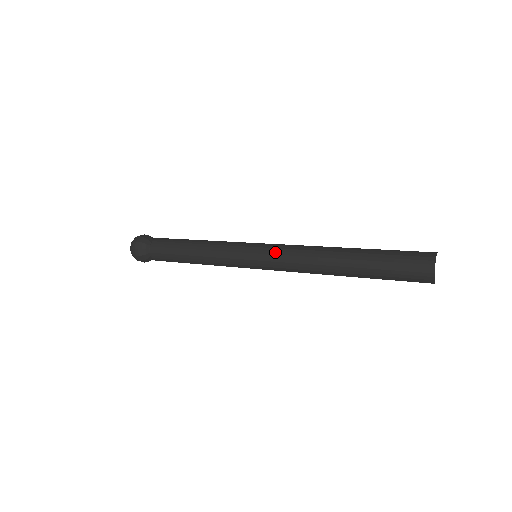
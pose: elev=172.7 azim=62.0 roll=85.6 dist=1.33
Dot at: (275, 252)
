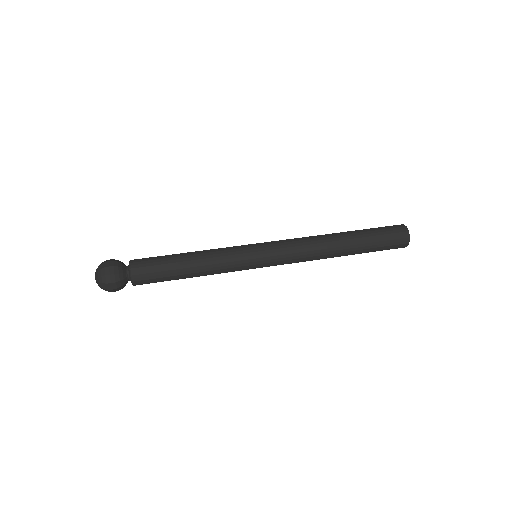
Dot at: (282, 246)
